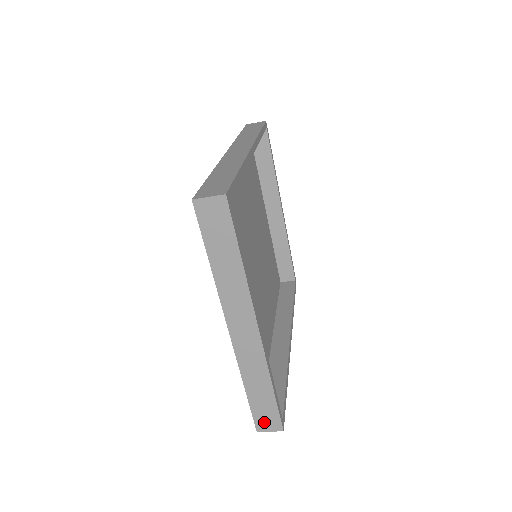
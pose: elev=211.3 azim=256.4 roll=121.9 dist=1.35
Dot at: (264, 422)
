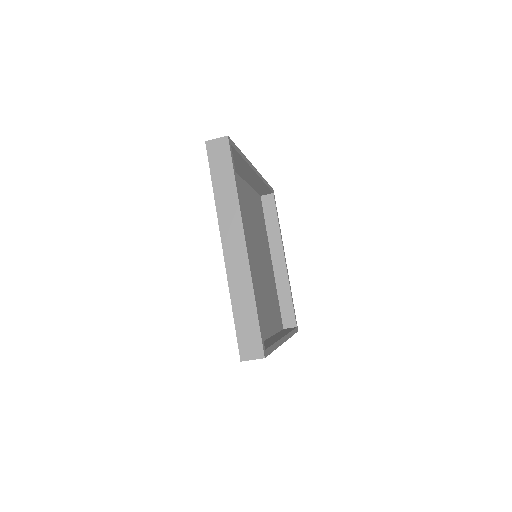
Dot at: (247, 348)
